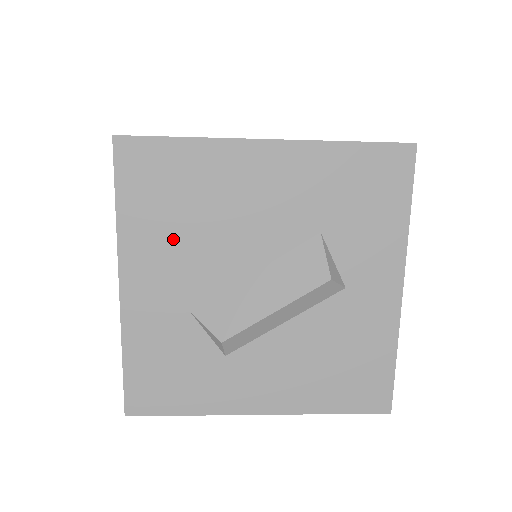
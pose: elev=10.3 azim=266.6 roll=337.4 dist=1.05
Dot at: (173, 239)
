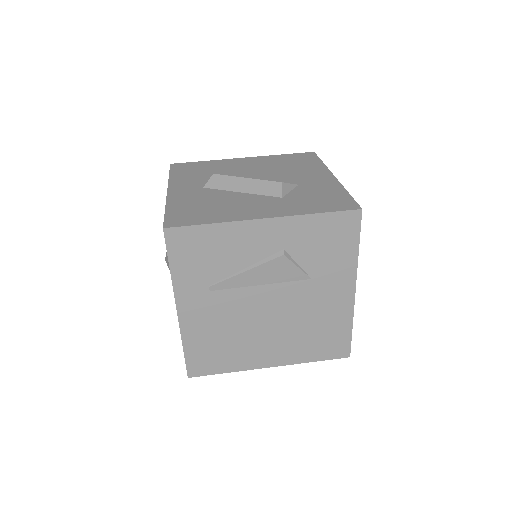
Dot at: occluded
